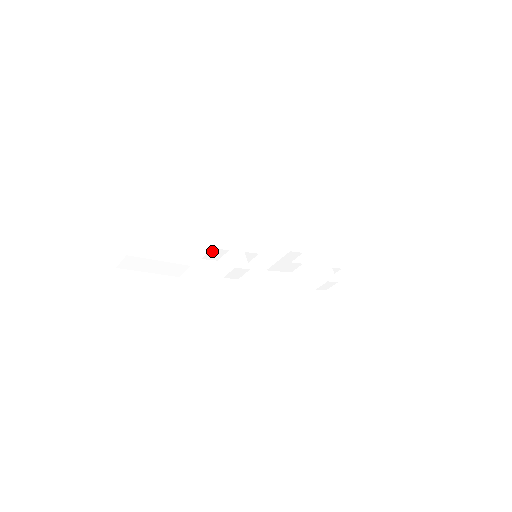
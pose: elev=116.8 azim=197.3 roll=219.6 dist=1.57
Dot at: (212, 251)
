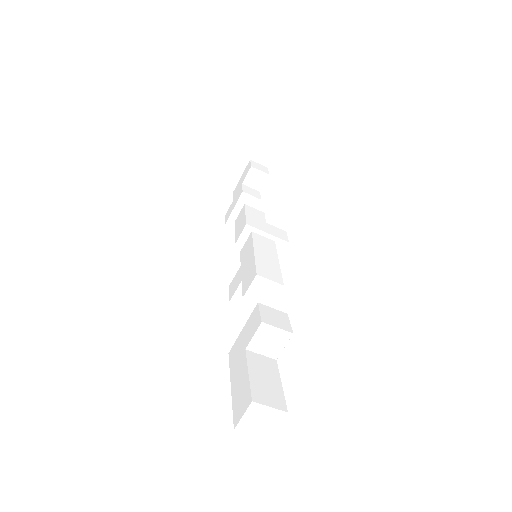
Dot at: (262, 302)
